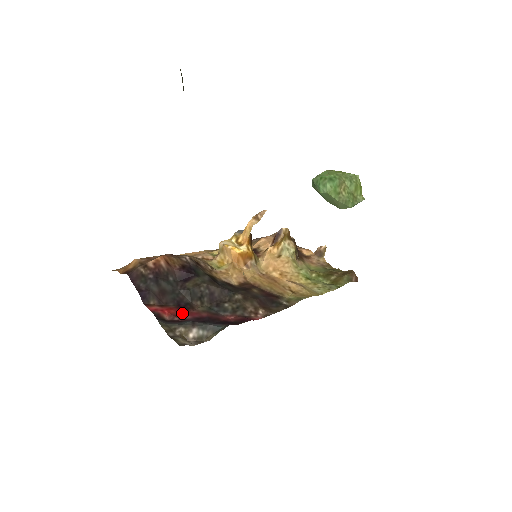
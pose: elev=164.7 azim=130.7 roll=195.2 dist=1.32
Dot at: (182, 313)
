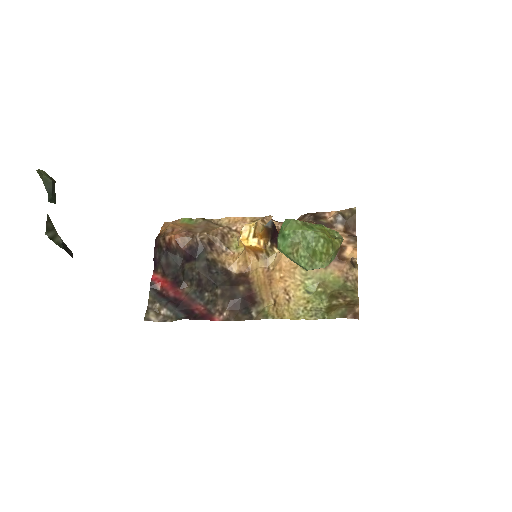
Dot at: (171, 289)
